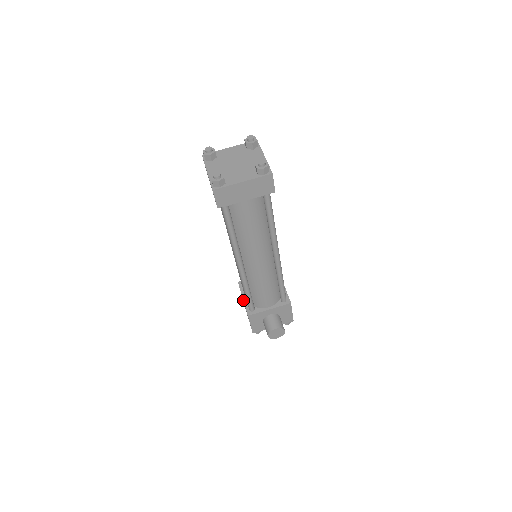
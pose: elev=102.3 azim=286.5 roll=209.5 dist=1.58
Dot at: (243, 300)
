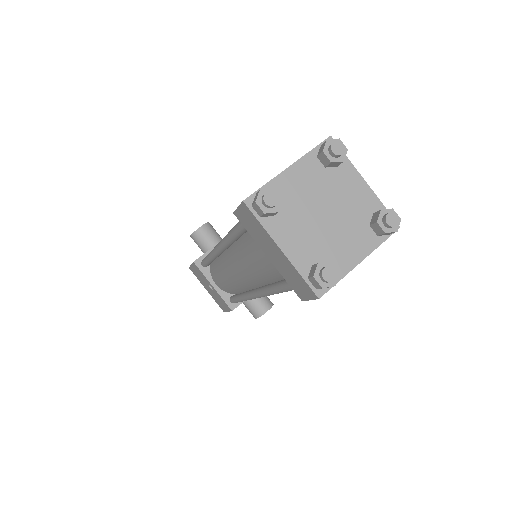
Dot at: (215, 289)
